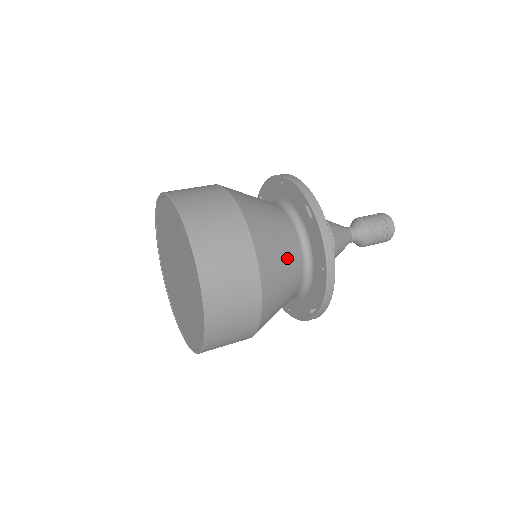
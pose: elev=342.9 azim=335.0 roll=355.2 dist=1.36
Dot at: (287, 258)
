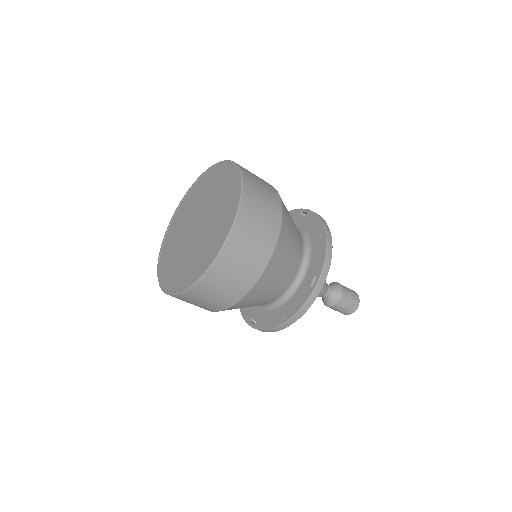
Dot at: (270, 294)
